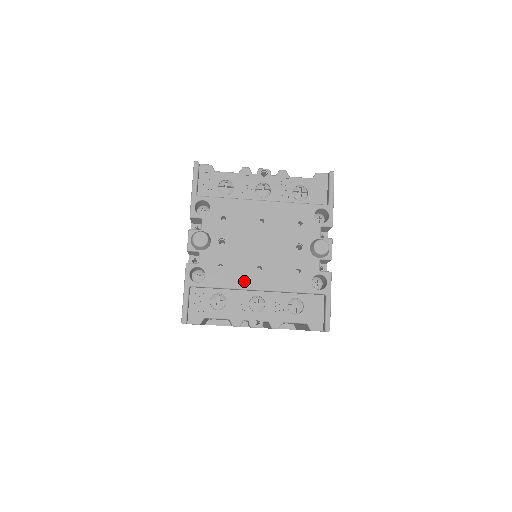
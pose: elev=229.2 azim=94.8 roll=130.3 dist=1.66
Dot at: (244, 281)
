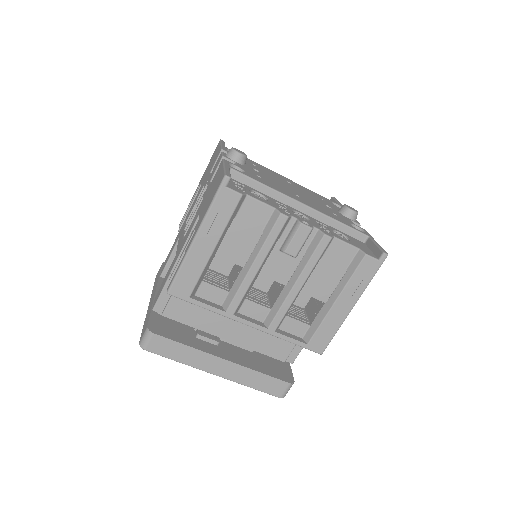
Dot at: (286, 193)
